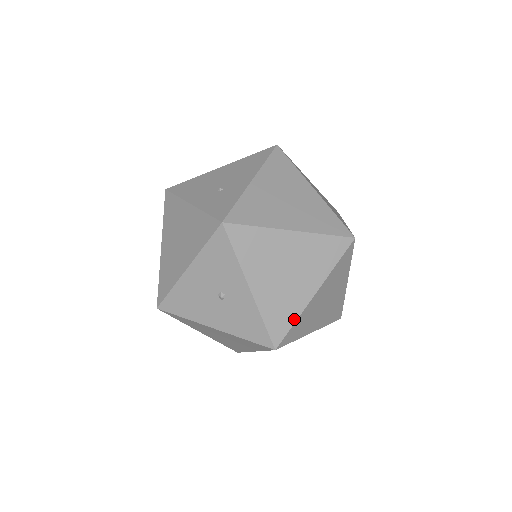
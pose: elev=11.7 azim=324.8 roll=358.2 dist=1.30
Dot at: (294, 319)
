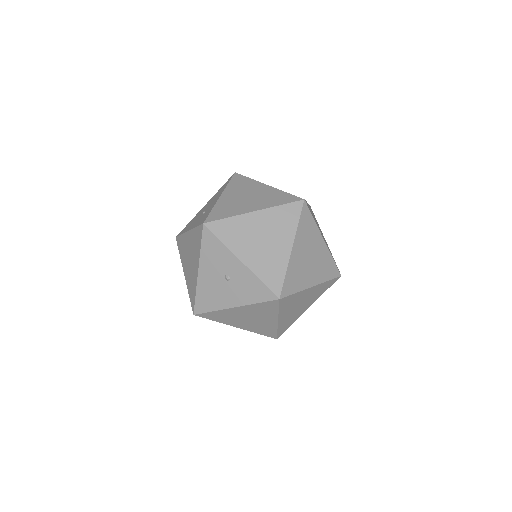
Dot at: (284, 272)
